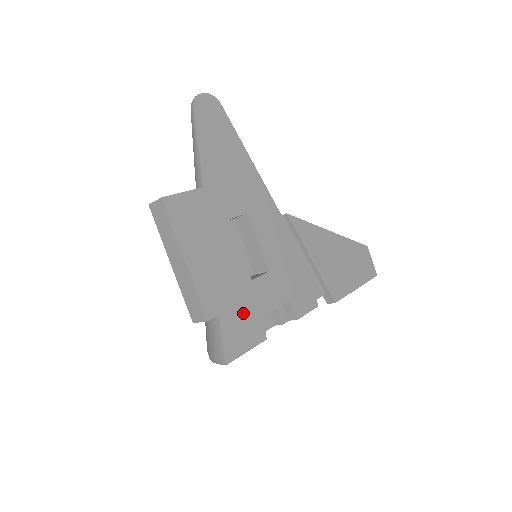
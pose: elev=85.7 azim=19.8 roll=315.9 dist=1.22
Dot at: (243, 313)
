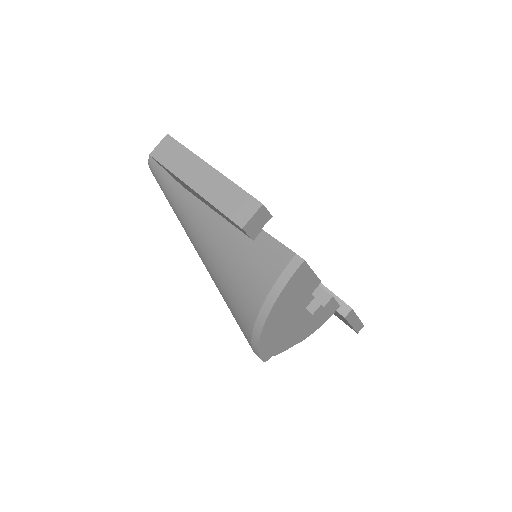
Dot at: occluded
